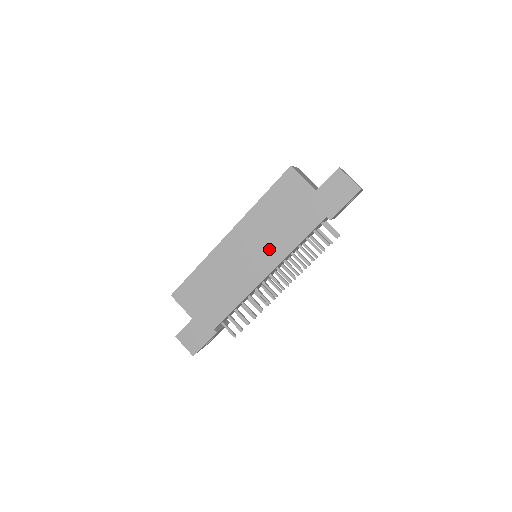
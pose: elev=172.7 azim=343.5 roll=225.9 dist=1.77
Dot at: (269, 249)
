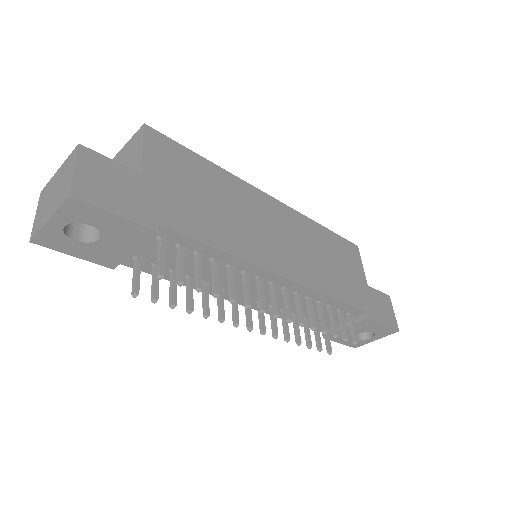
Dot at: (304, 262)
